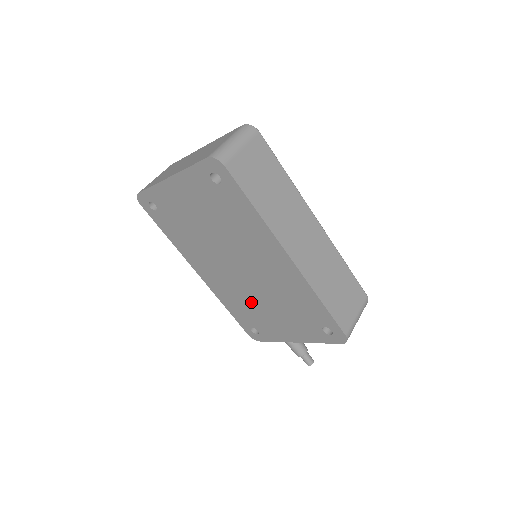
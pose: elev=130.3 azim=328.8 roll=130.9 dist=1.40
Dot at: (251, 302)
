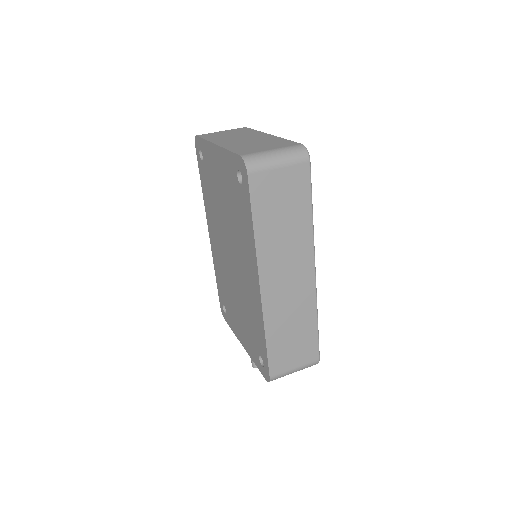
Dot at: (229, 288)
